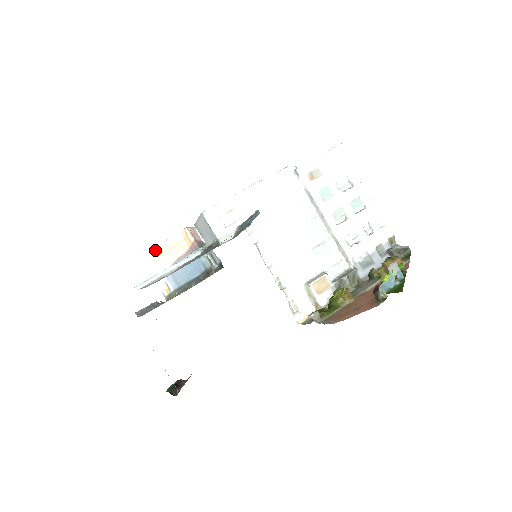
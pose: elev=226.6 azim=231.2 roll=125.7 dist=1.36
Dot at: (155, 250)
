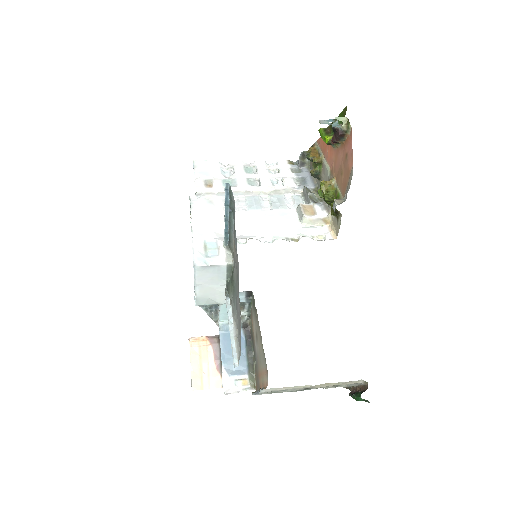
Dot at: (194, 384)
